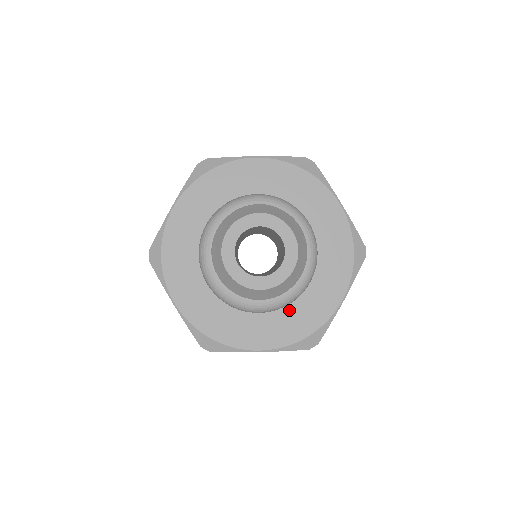
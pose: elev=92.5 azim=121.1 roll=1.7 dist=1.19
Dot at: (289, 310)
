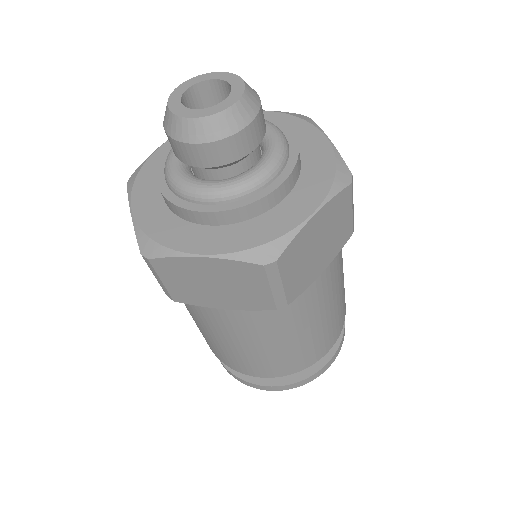
Dot at: (243, 203)
